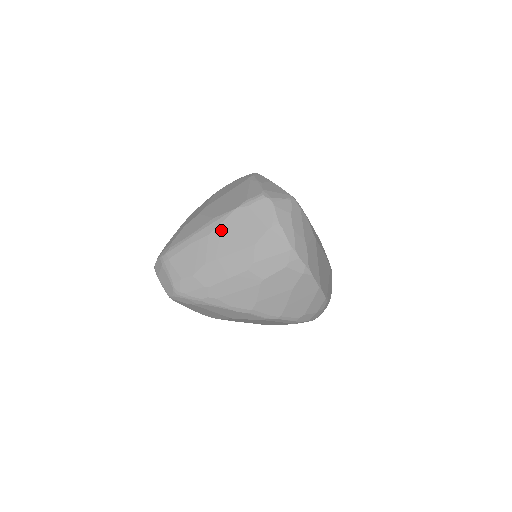
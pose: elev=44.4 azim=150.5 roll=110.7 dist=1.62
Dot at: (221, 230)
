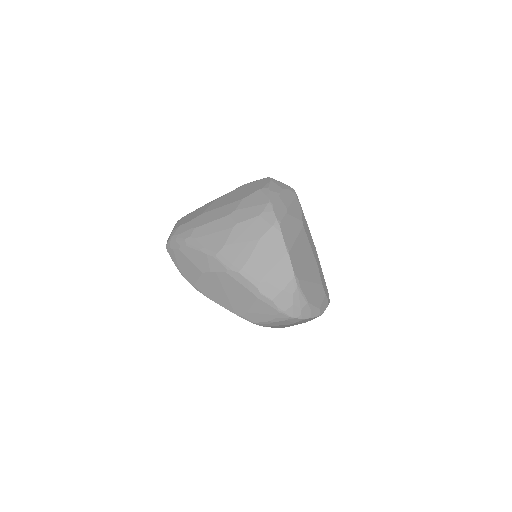
Dot at: (226, 196)
